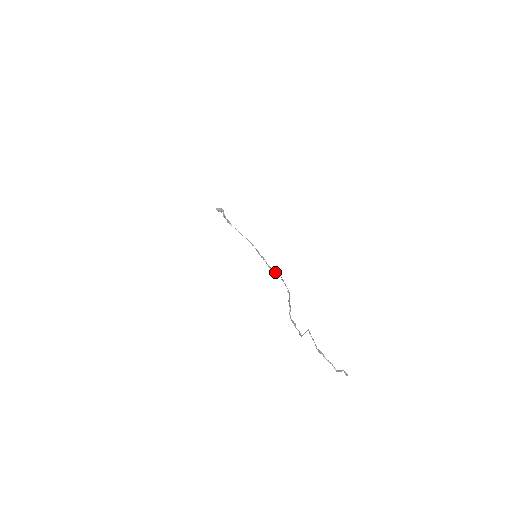
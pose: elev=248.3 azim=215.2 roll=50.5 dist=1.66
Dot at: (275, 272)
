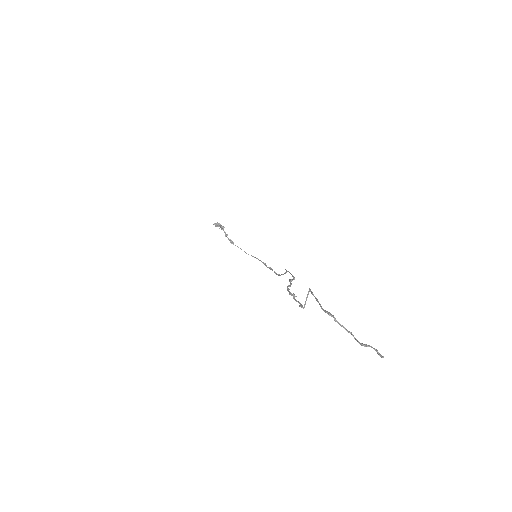
Dot at: (282, 274)
